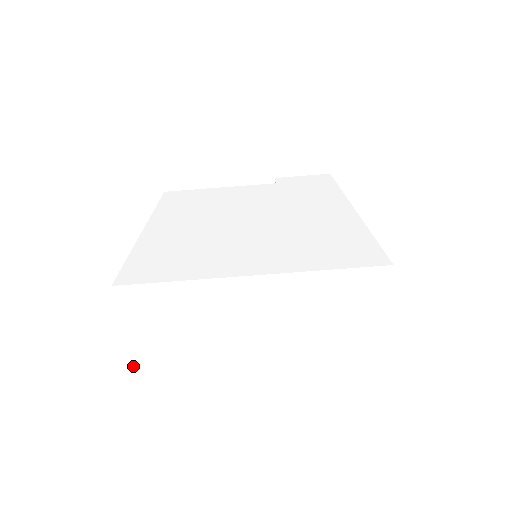
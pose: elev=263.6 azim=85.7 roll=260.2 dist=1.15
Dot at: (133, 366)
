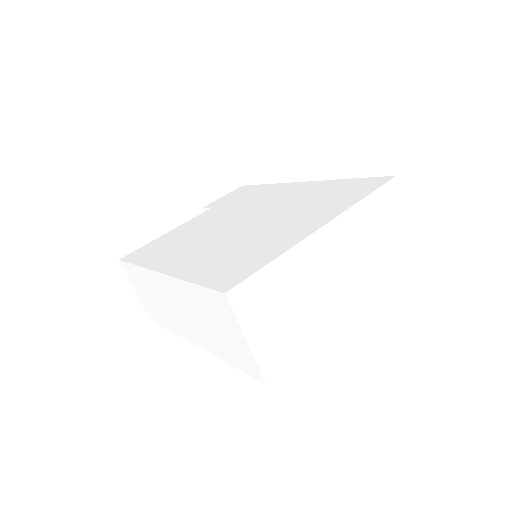
Dot at: (263, 371)
